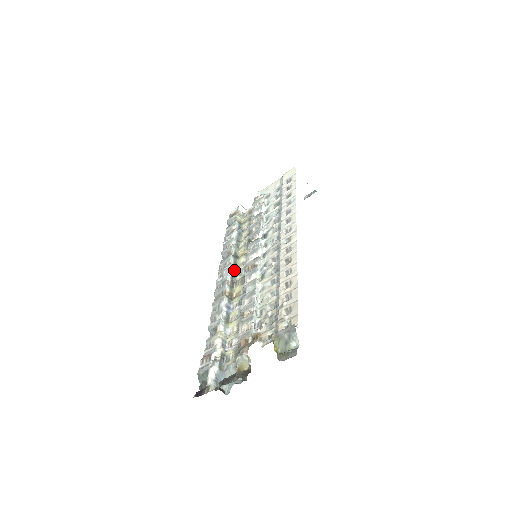
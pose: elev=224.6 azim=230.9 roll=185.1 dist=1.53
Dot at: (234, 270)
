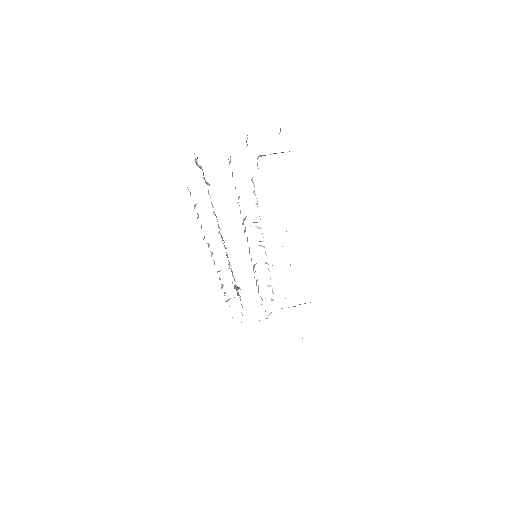
Dot at: (228, 257)
